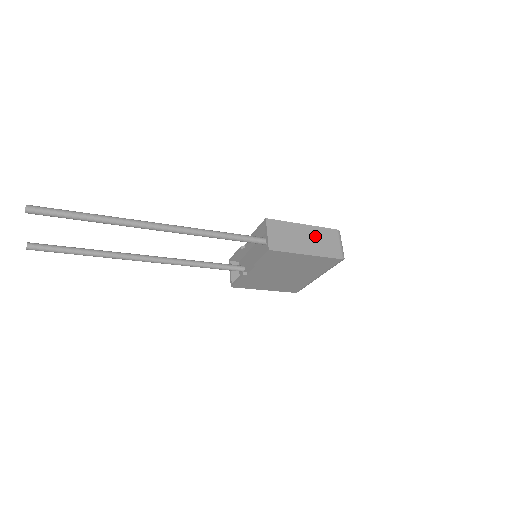
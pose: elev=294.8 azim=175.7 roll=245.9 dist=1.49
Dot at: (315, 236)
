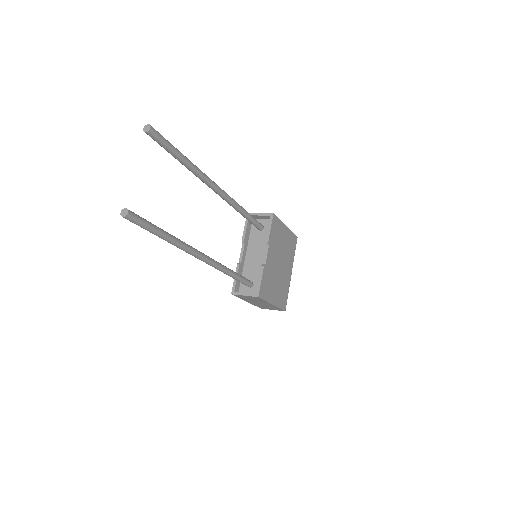
Dot at: occluded
